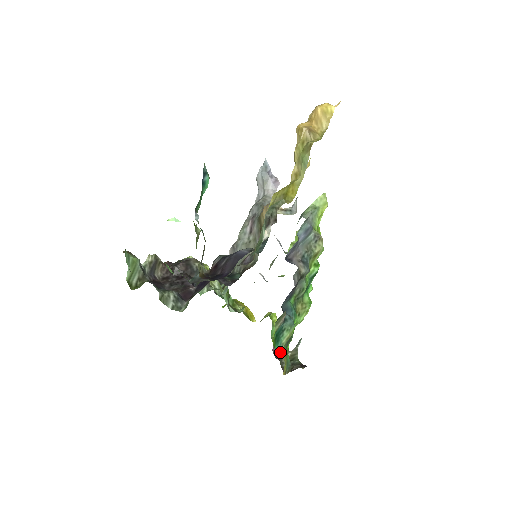
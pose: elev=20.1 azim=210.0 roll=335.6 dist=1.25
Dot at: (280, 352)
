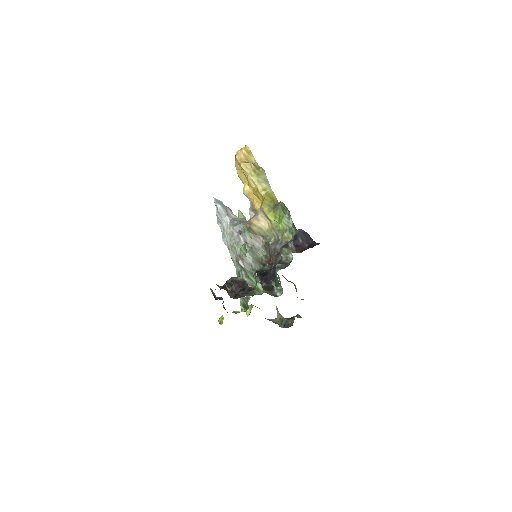
Dot at: (274, 322)
